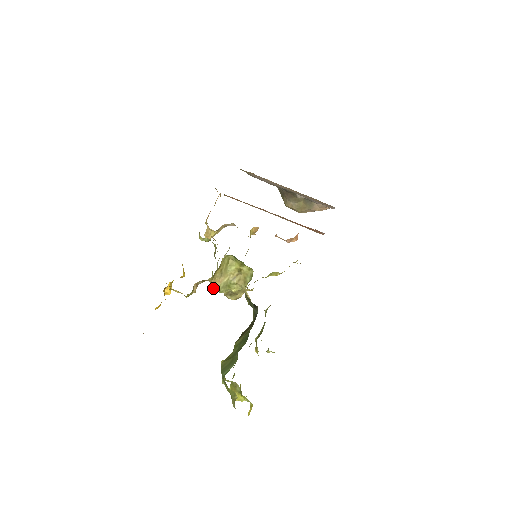
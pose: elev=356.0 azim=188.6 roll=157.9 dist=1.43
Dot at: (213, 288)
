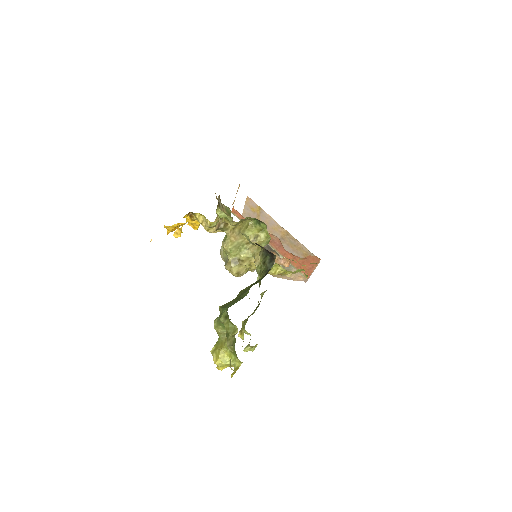
Dot at: (225, 245)
